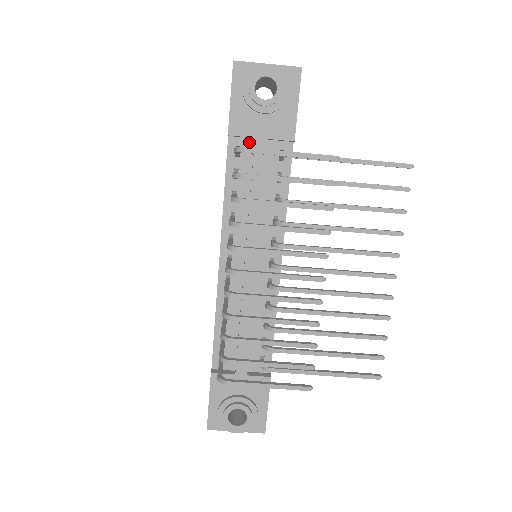
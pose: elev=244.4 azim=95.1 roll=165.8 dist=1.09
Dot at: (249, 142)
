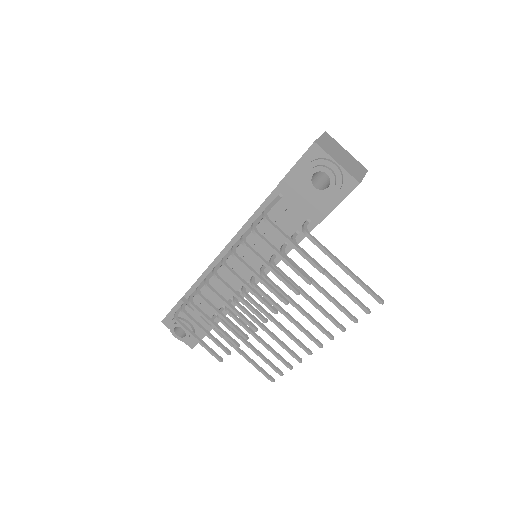
Dot at: occluded
